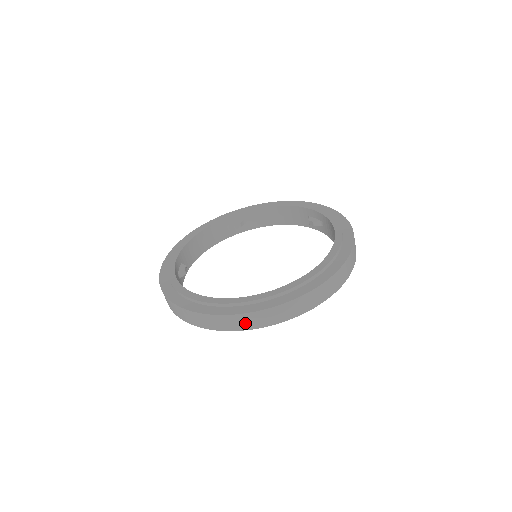
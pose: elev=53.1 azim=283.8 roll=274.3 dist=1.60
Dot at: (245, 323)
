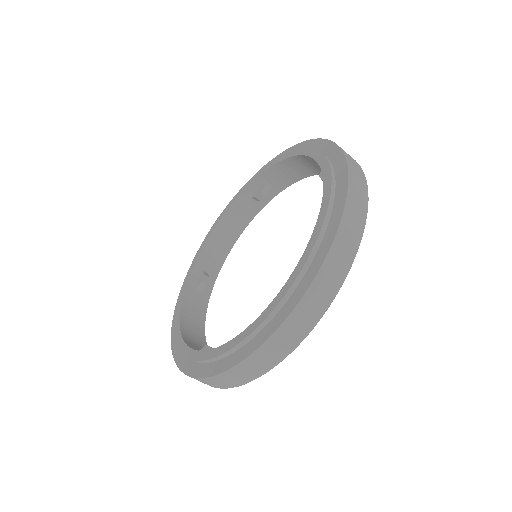
Dot at: (338, 267)
